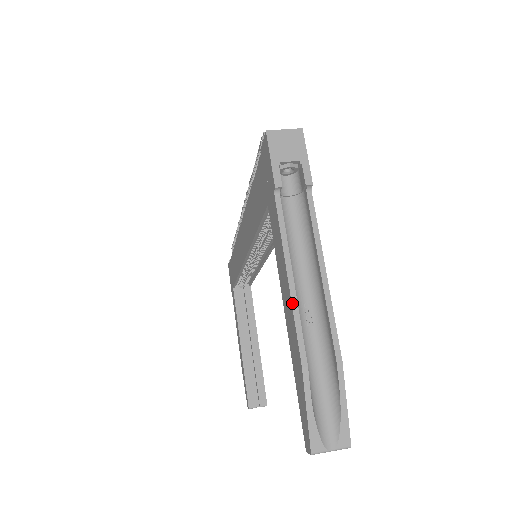
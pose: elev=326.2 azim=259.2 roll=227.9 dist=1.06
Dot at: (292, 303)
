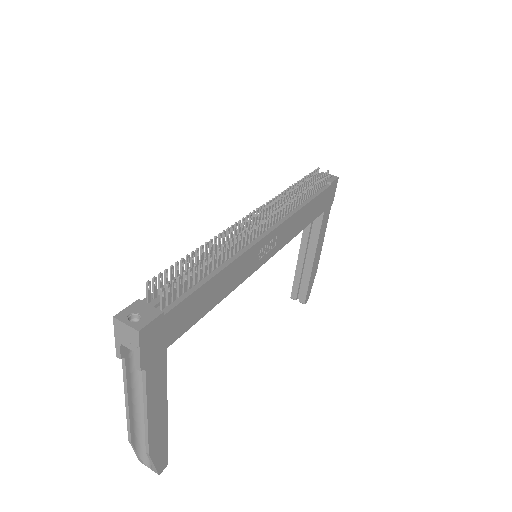
Dot at: (126, 413)
